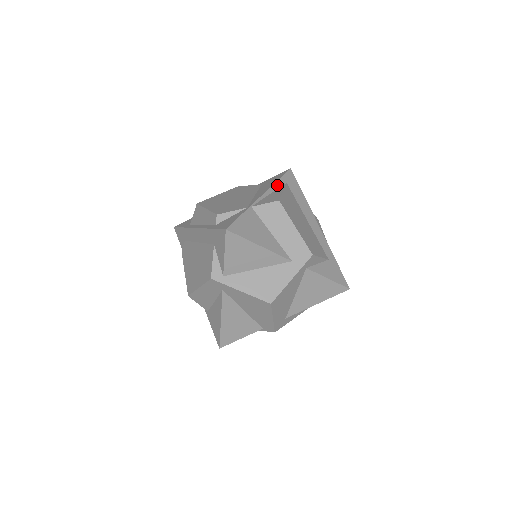
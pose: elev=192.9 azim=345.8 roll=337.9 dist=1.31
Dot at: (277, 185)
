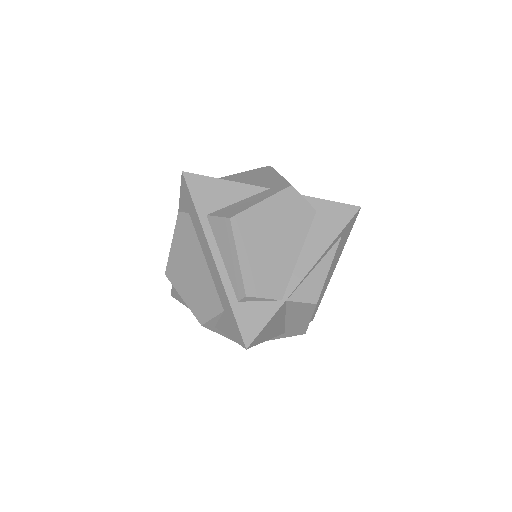
Dot at: (330, 247)
